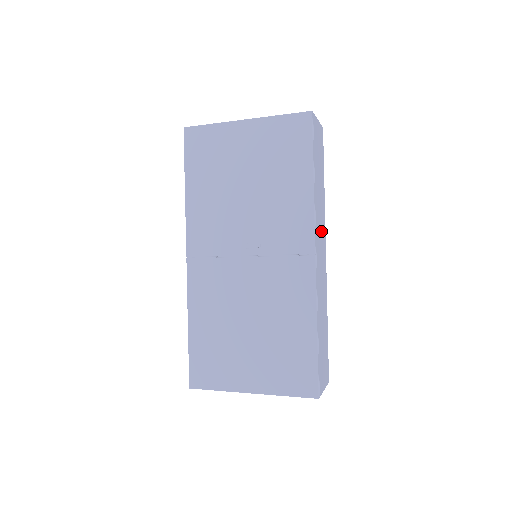
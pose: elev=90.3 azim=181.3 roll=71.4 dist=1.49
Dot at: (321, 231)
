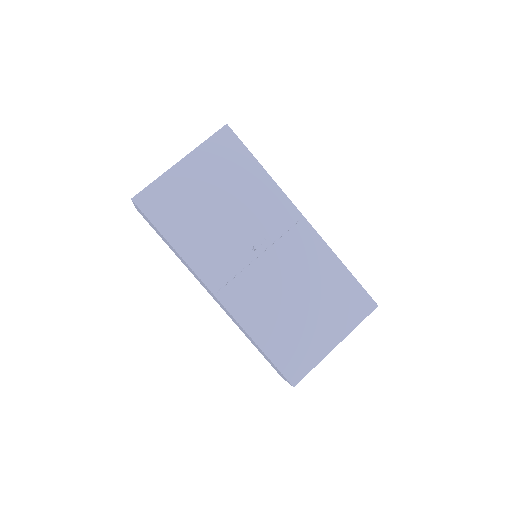
Dot at: occluded
